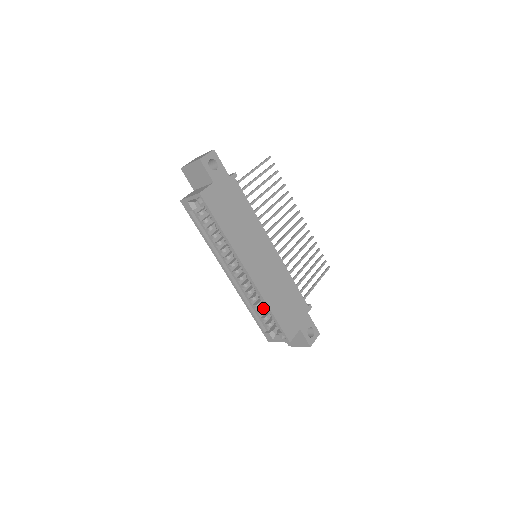
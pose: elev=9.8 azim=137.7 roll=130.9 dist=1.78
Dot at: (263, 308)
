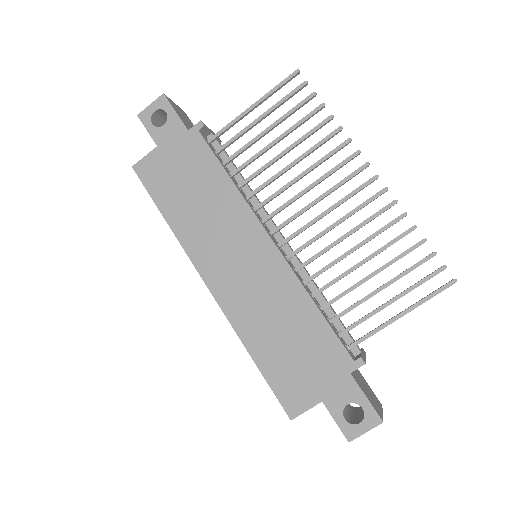
Dot at: occluded
